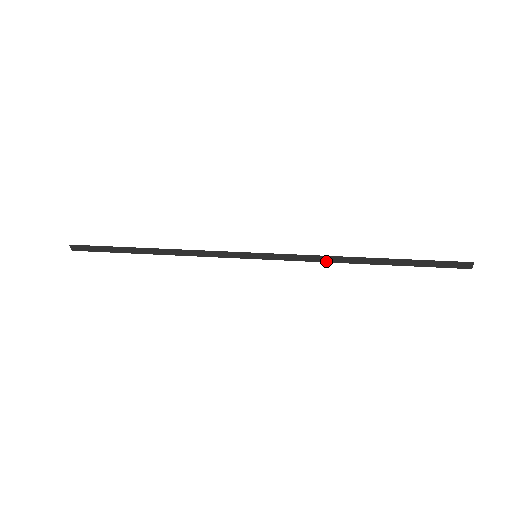
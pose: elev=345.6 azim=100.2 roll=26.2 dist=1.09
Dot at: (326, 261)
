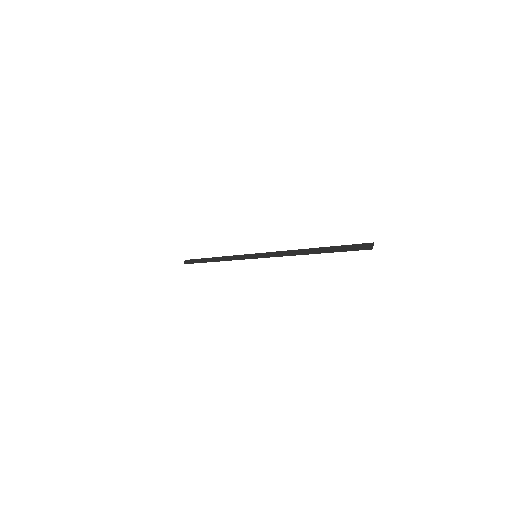
Dot at: (289, 255)
